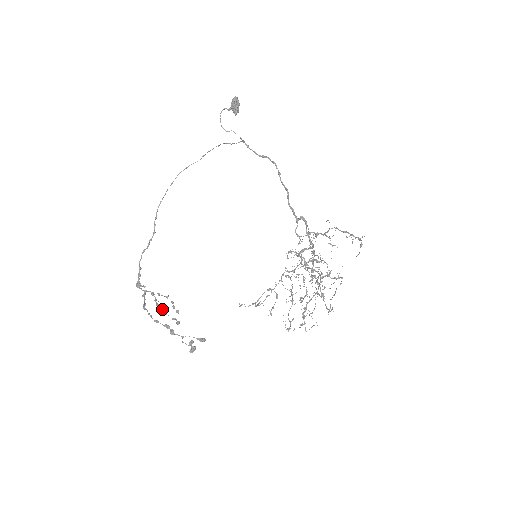
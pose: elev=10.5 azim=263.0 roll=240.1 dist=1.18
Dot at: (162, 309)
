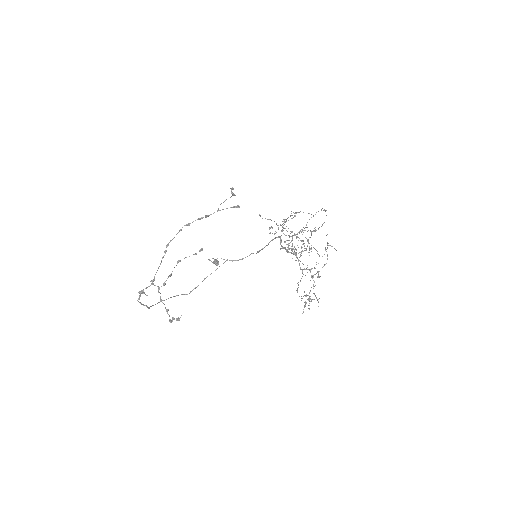
Dot at: (180, 260)
